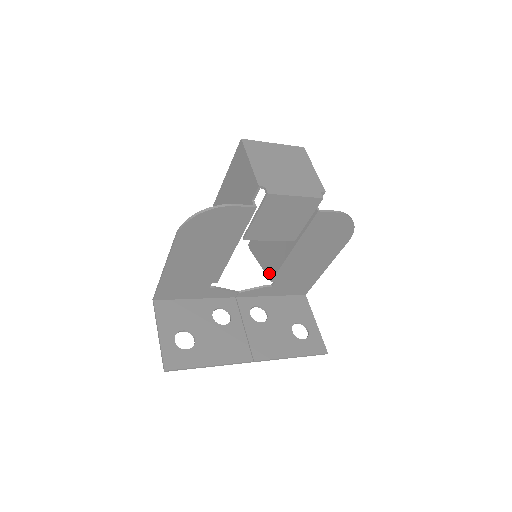
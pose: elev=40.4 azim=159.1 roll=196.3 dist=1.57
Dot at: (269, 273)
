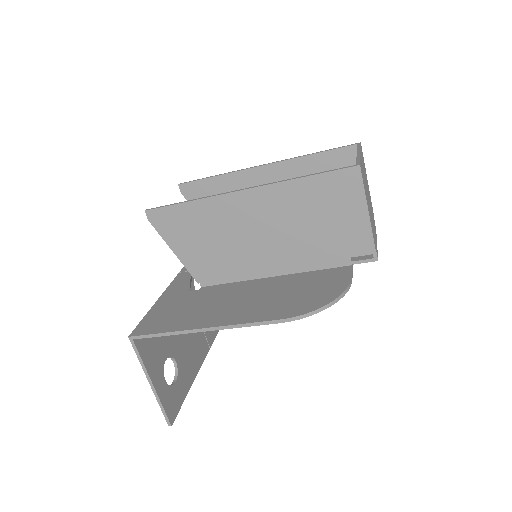
Dot at: occluded
